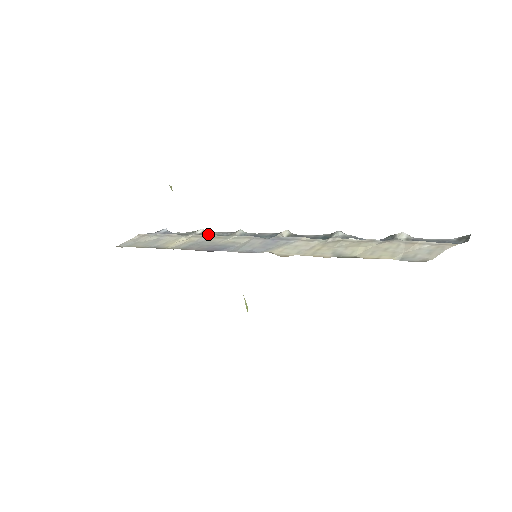
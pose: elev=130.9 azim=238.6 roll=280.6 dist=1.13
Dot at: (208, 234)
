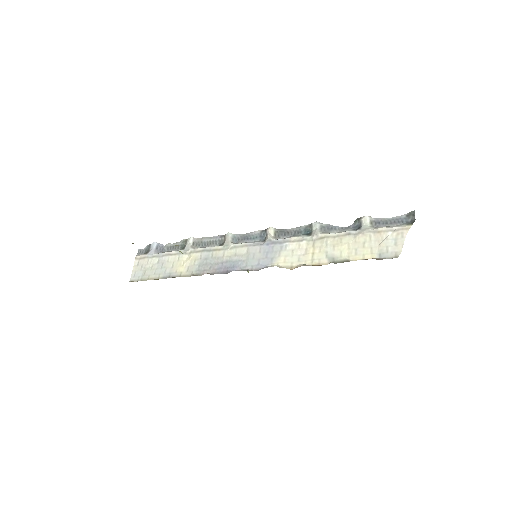
Dot at: (201, 242)
